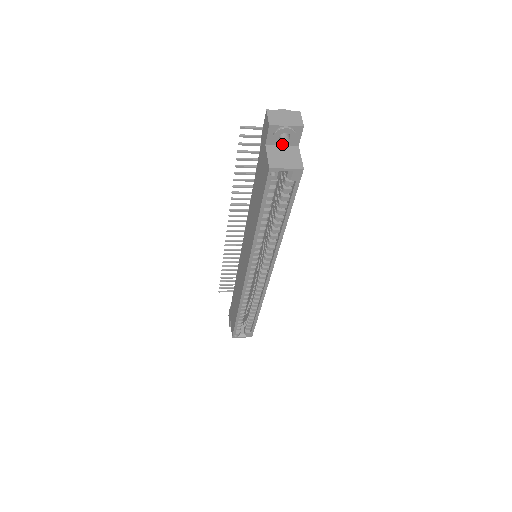
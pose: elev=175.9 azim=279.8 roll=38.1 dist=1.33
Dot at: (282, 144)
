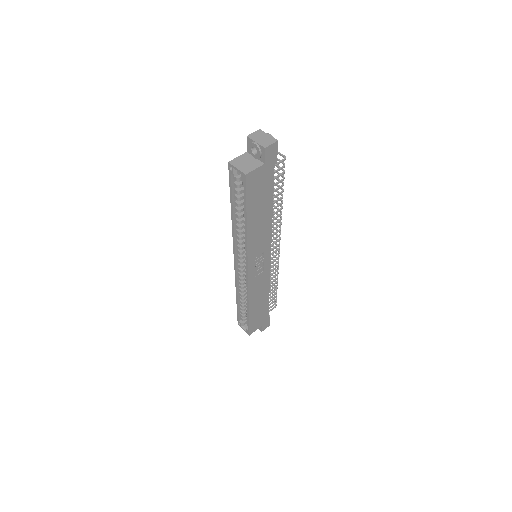
Dot at: (254, 156)
